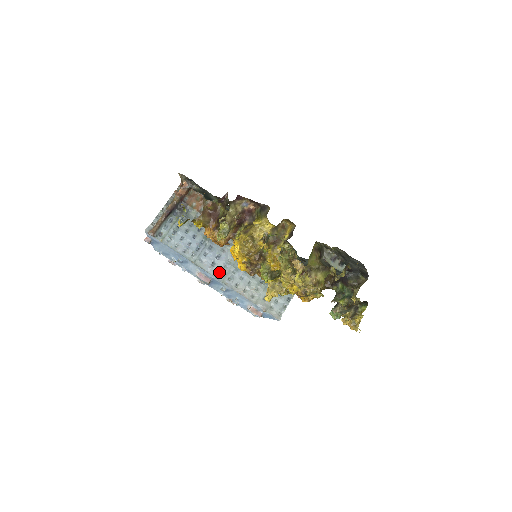
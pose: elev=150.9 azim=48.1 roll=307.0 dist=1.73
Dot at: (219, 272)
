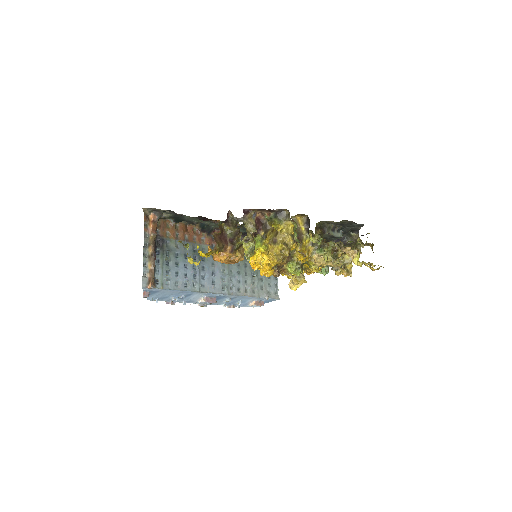
Dot at: (221, 287)
